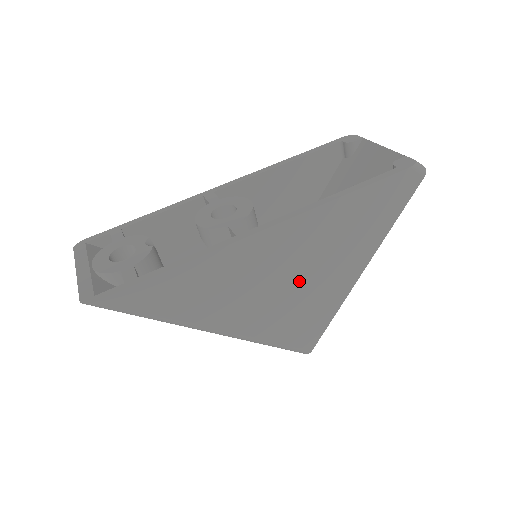
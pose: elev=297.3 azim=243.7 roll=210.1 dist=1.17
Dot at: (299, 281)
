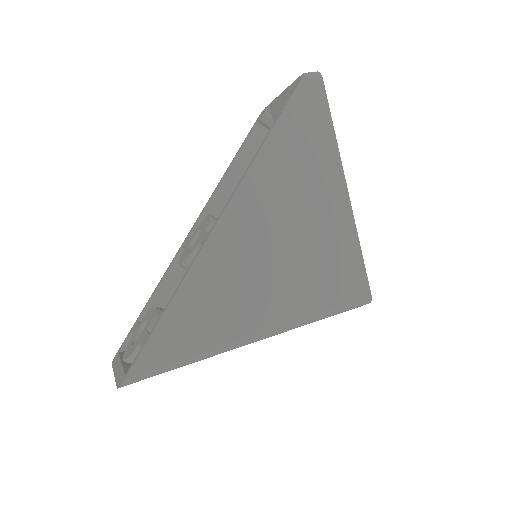
Dot at: (294, 240)
